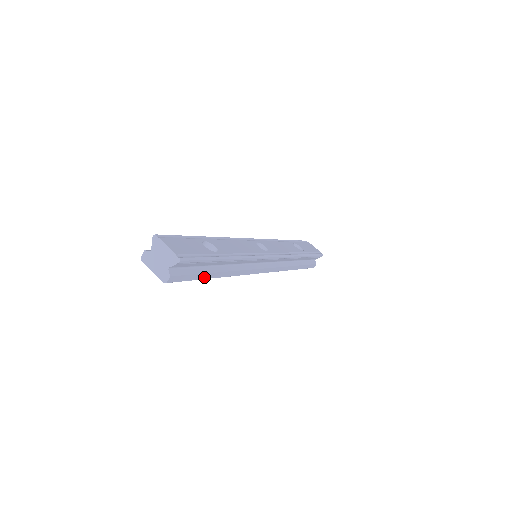
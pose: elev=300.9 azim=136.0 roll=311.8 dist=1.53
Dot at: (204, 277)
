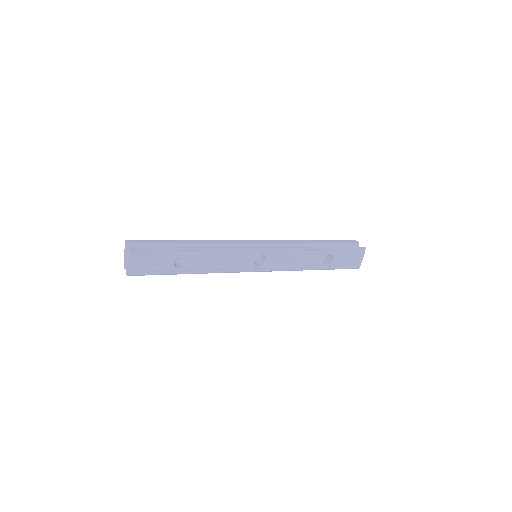
Dot at: occluded
